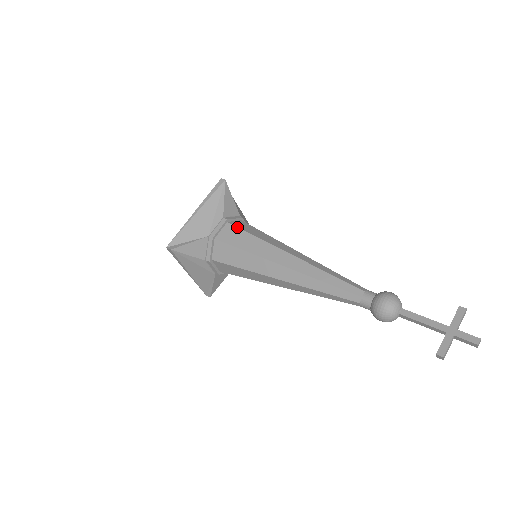
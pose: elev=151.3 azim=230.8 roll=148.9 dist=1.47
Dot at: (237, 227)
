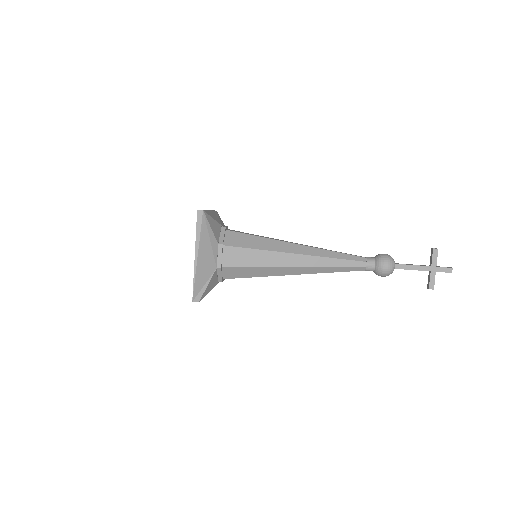
Dot at: (236, 247)
